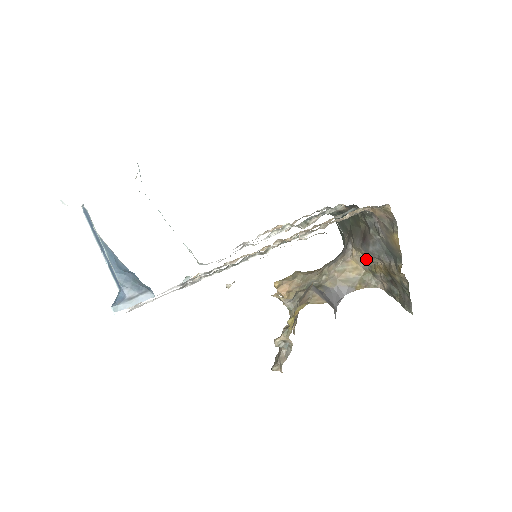
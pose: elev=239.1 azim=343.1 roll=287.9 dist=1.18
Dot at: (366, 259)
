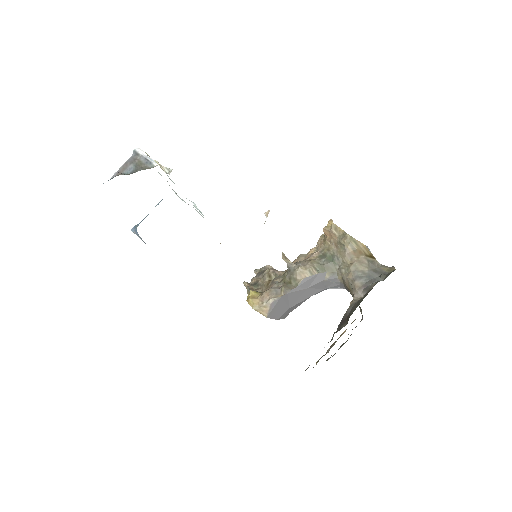
Dot at: occluded
